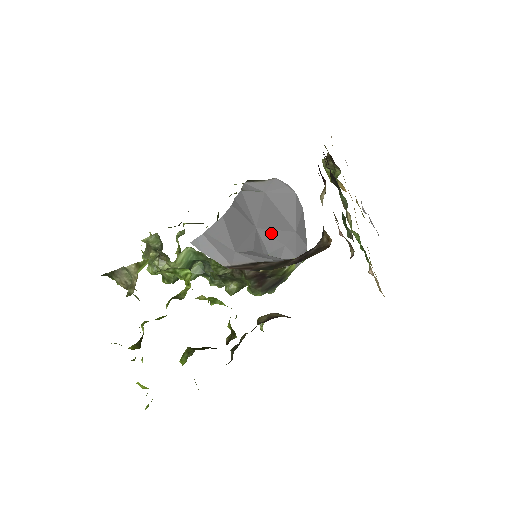
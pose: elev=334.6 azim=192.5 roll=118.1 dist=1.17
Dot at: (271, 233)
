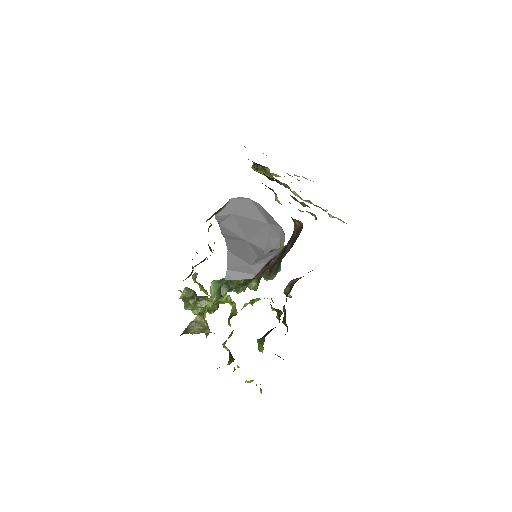
Dot at: (257, 237)
